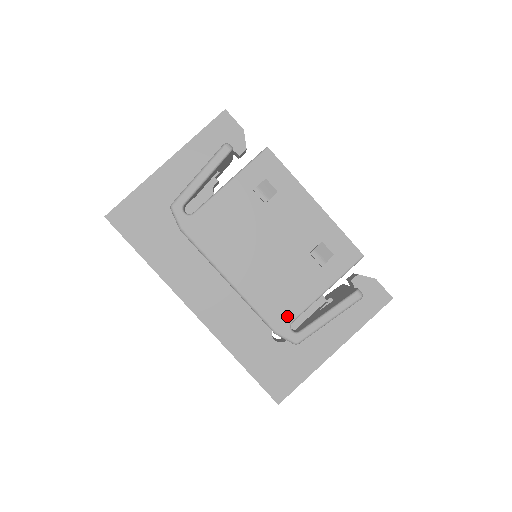
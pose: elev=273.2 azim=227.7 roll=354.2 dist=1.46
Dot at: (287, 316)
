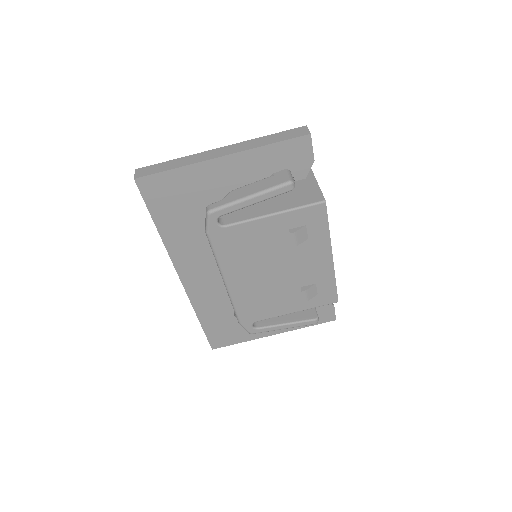
Dot at: (255, 318)
